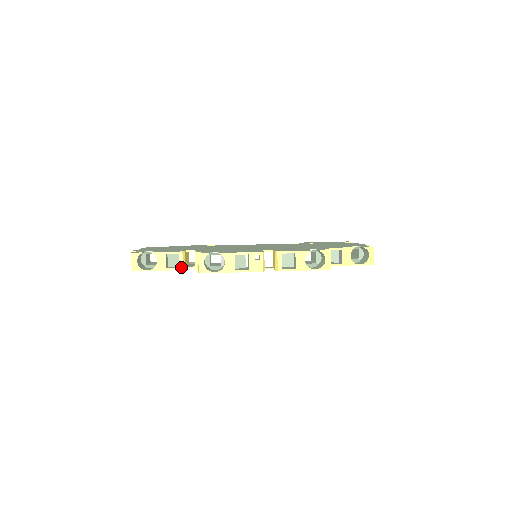
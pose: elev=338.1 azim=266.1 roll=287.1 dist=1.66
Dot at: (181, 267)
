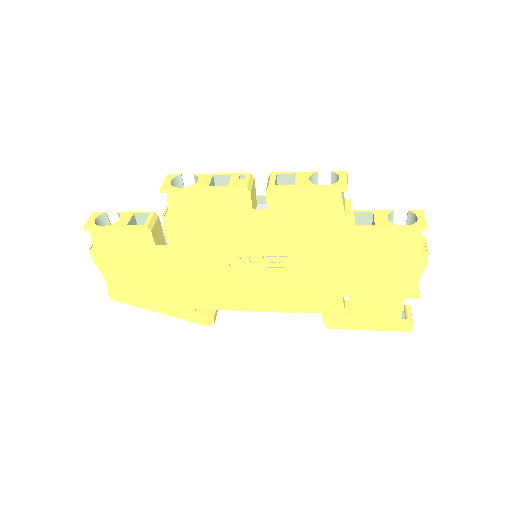
Dot at: (146, 224)
